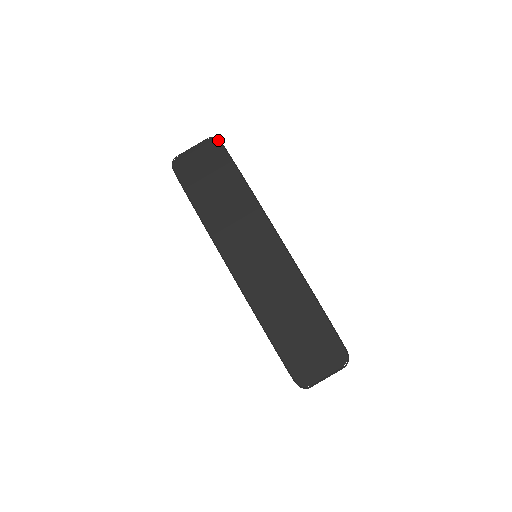
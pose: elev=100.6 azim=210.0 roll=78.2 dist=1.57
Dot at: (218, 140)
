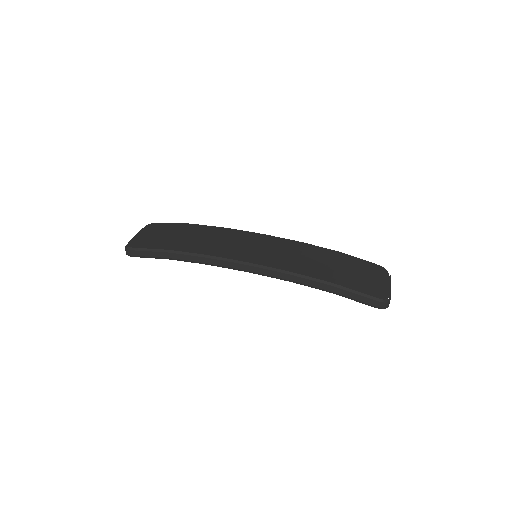
Dot at: (154, 223)
